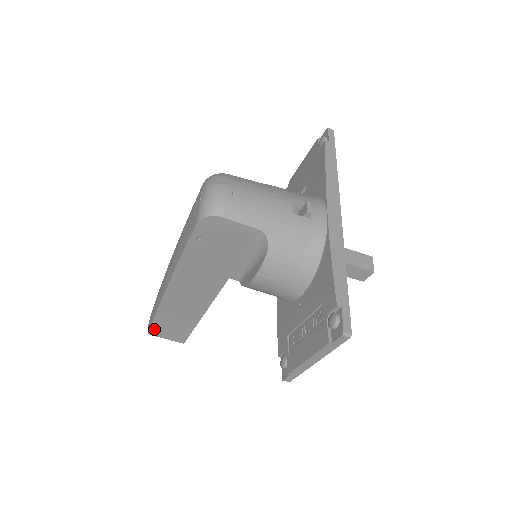
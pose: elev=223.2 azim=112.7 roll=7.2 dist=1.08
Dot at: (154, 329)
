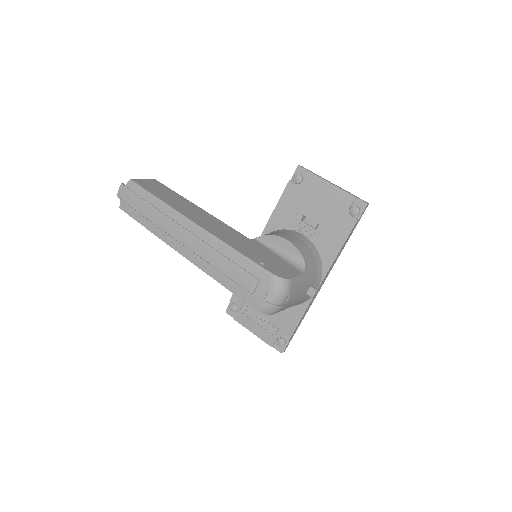
Dot at: (131, 215)
